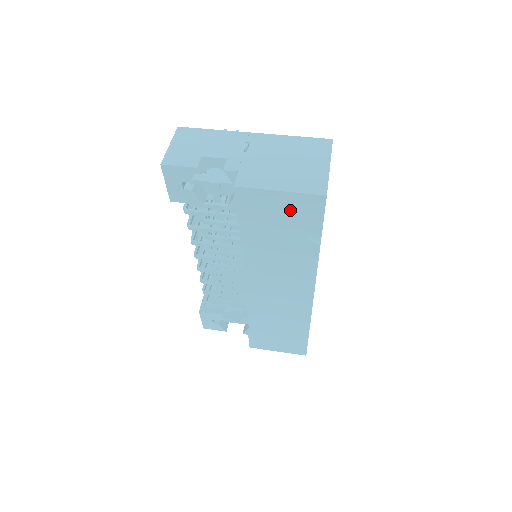
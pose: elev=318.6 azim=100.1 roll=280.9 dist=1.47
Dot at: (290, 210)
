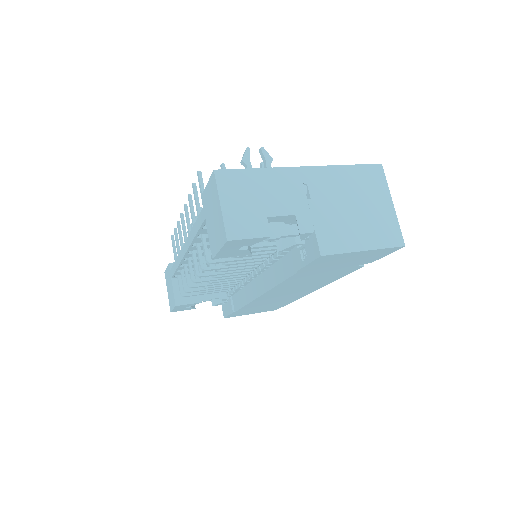
Dot at: (360, 257)
